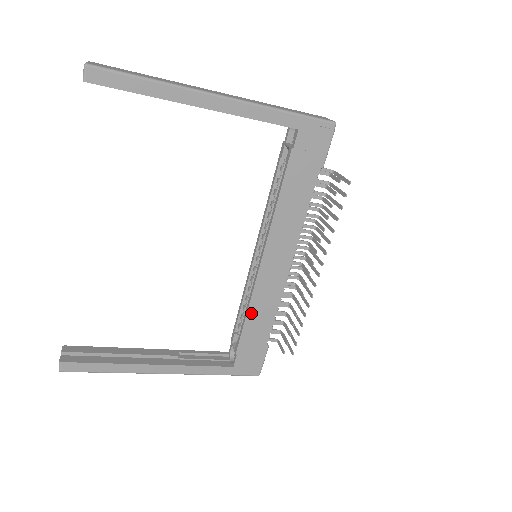
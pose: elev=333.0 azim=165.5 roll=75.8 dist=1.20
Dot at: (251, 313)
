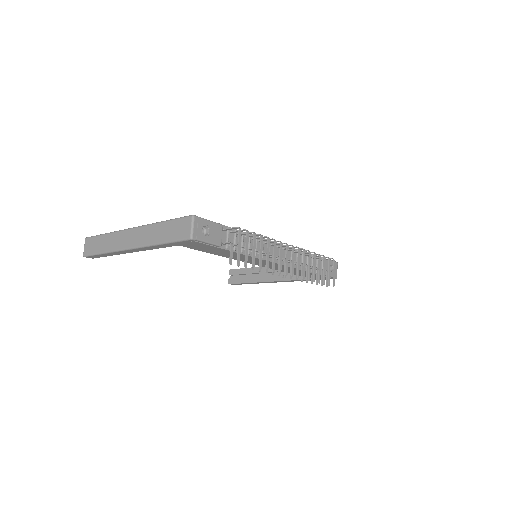
Dot at: occluded
